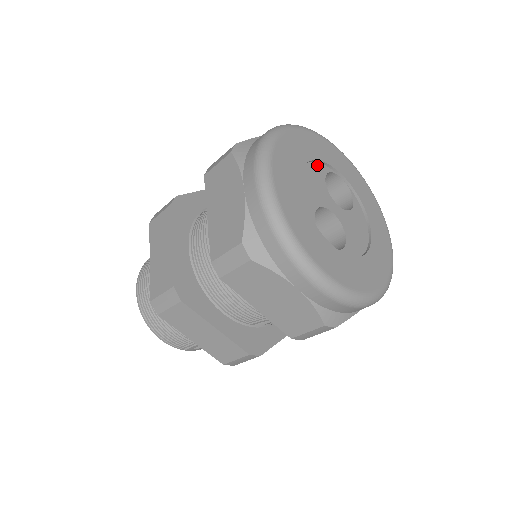
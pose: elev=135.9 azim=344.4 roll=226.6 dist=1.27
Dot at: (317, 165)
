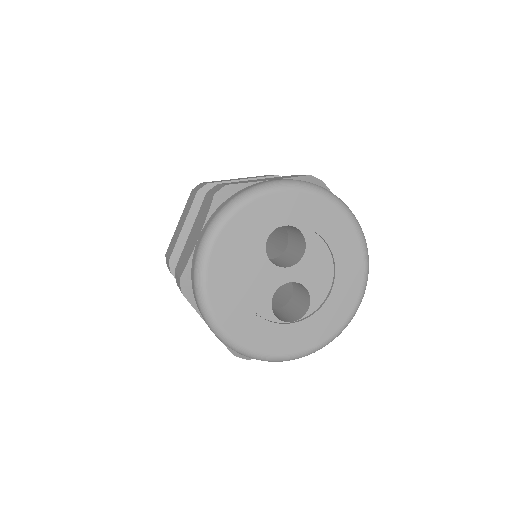
Dot at: (252, 249)
